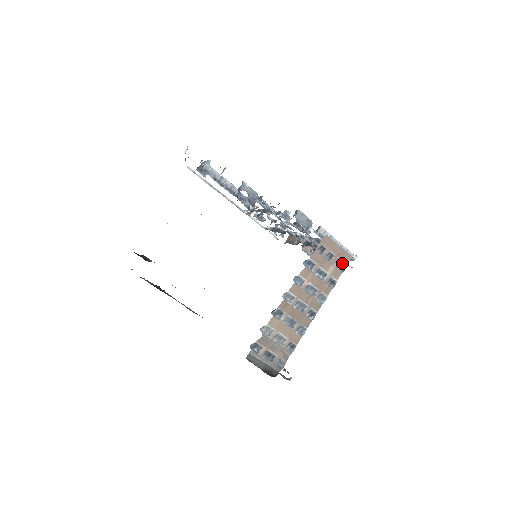
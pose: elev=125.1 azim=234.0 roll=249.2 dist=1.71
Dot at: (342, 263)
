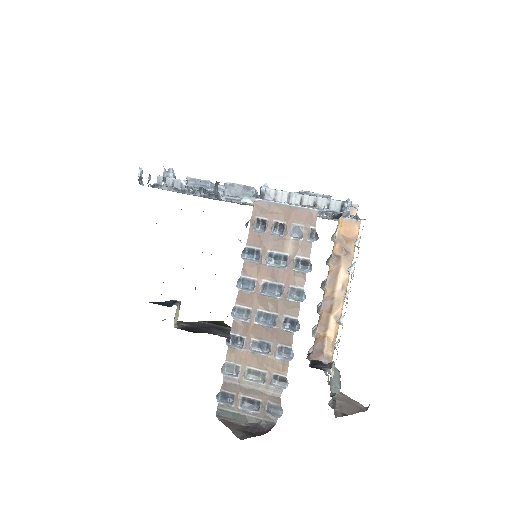
Dot at: (305, 229)
